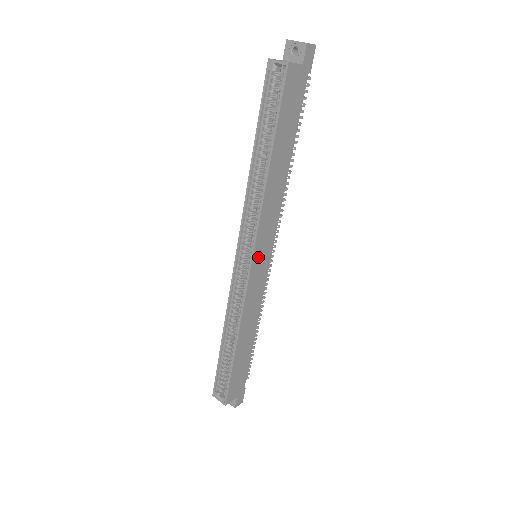
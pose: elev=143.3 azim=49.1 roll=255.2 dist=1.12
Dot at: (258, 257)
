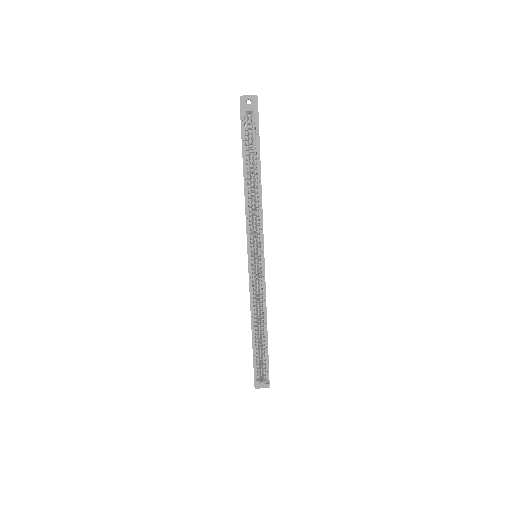
Dot at: occluded
